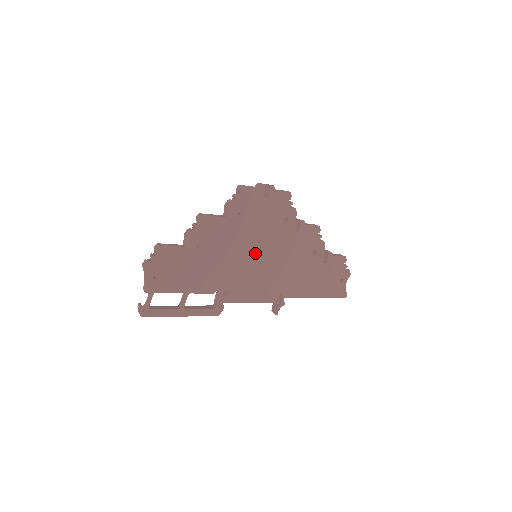
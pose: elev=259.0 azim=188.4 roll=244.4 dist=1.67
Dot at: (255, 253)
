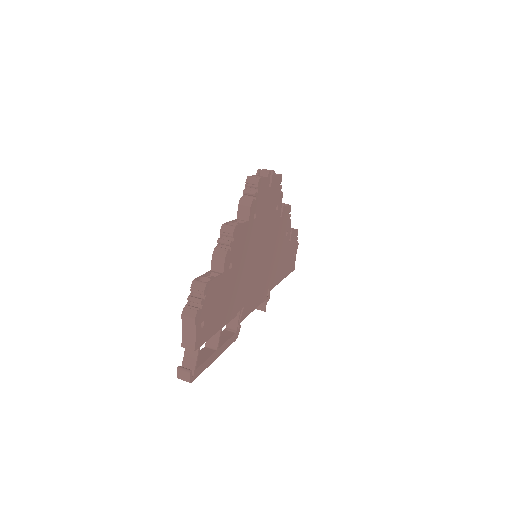
Dot at: (260, 254)
